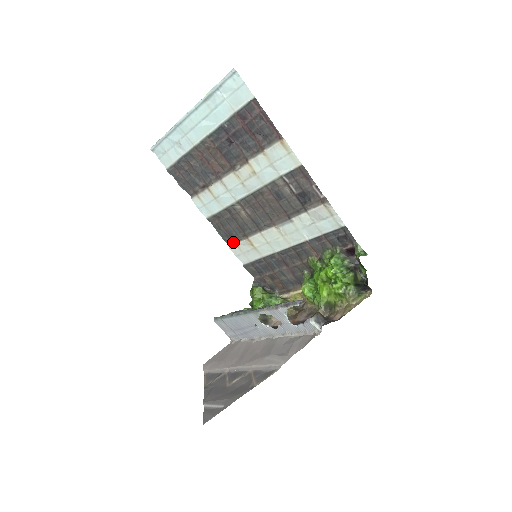
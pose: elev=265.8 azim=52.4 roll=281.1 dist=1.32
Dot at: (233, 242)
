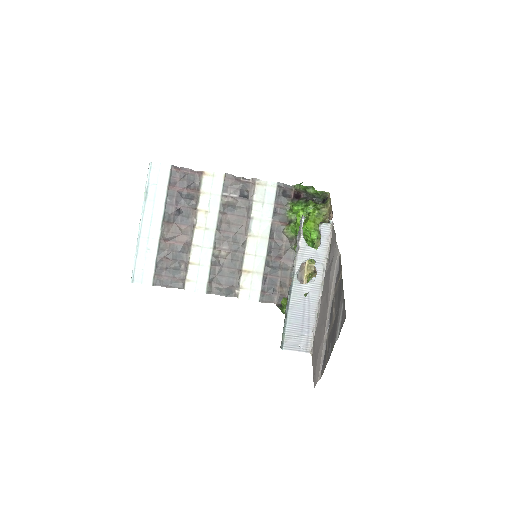
Dot at: (237, 289)
